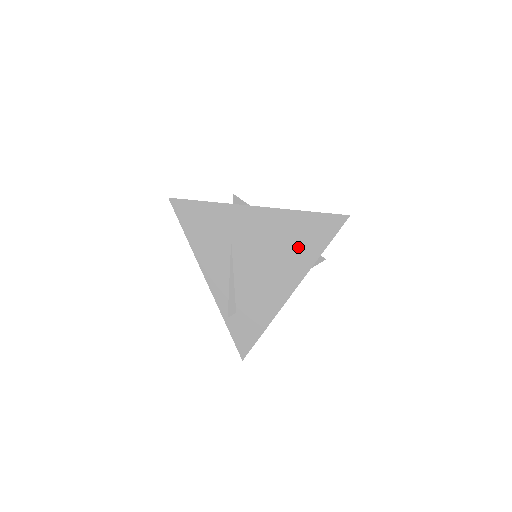
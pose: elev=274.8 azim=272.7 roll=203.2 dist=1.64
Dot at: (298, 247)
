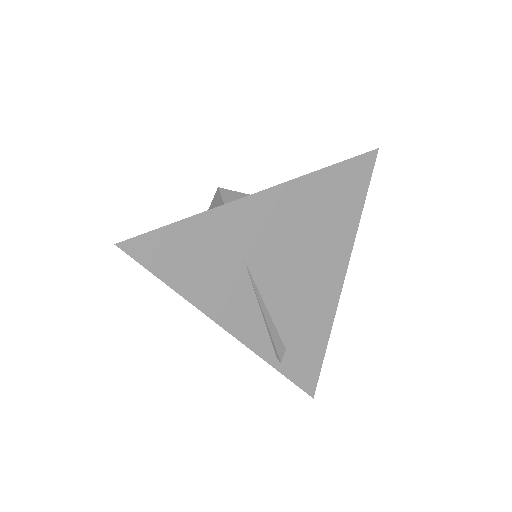
Dot at: (332, 222)
